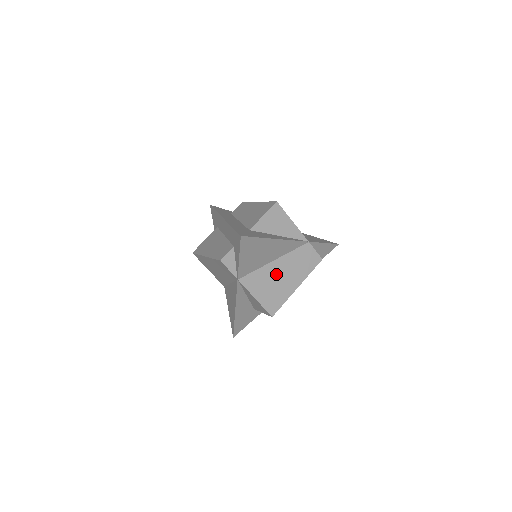
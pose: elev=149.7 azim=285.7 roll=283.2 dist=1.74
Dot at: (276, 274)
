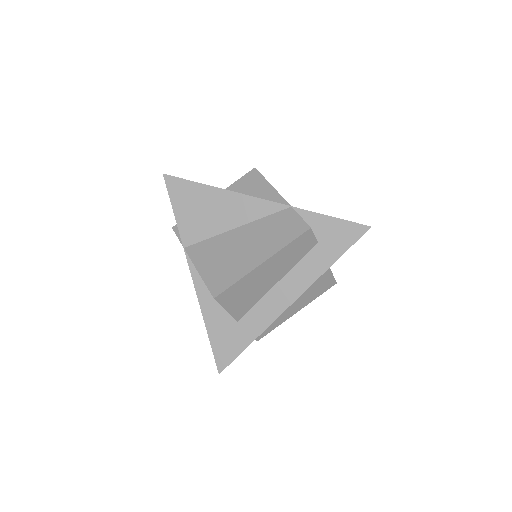
Dot at: (234, 244)
